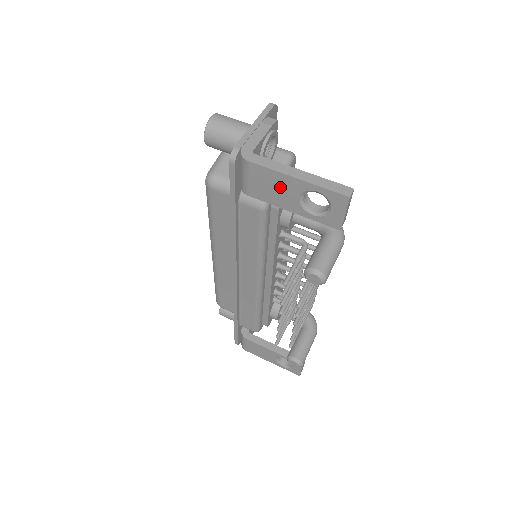
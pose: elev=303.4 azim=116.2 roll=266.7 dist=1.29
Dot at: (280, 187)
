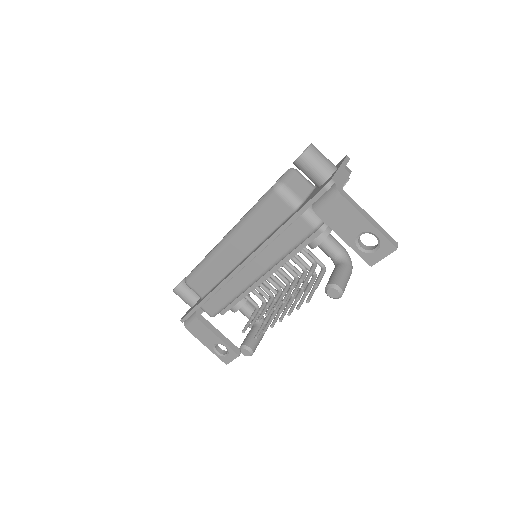
Dot at: (350, 221)
